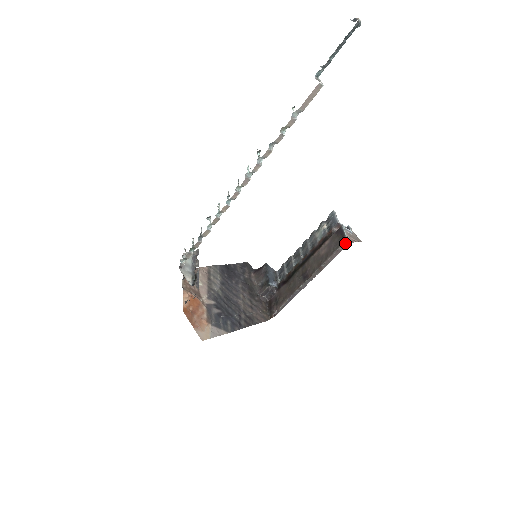
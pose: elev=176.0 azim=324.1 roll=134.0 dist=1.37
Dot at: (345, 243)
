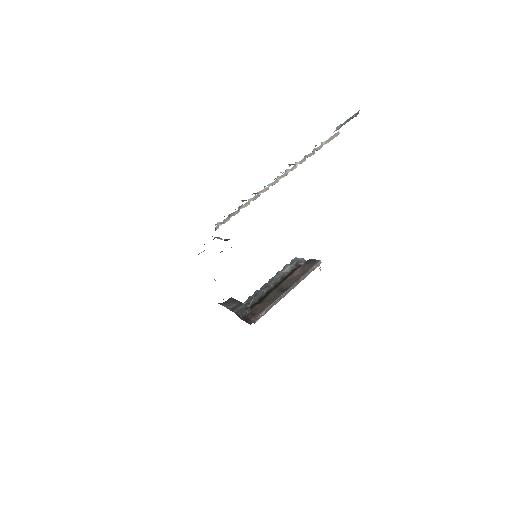
Dot at: (318, 263)
